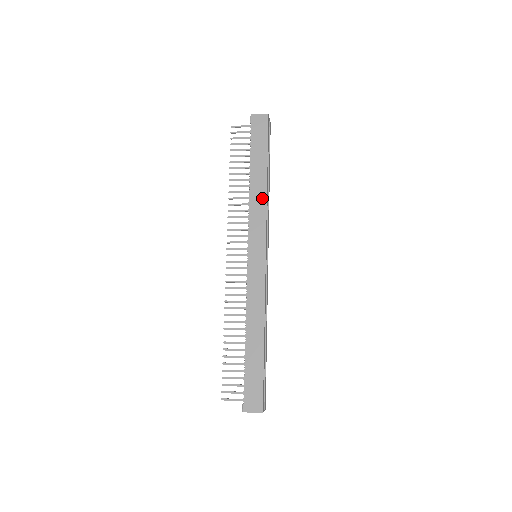
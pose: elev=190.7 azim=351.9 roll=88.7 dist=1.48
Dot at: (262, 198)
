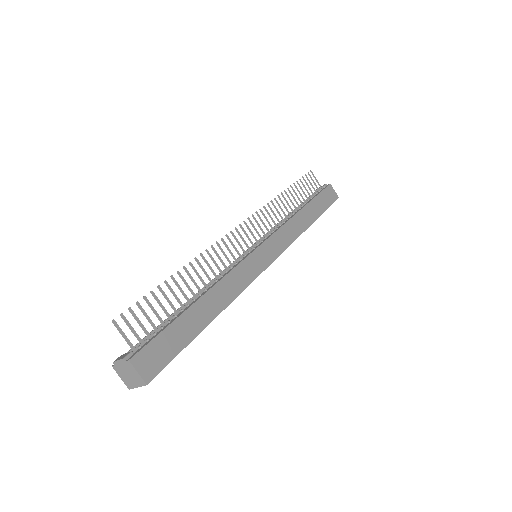
Dot at: (299, 229)
